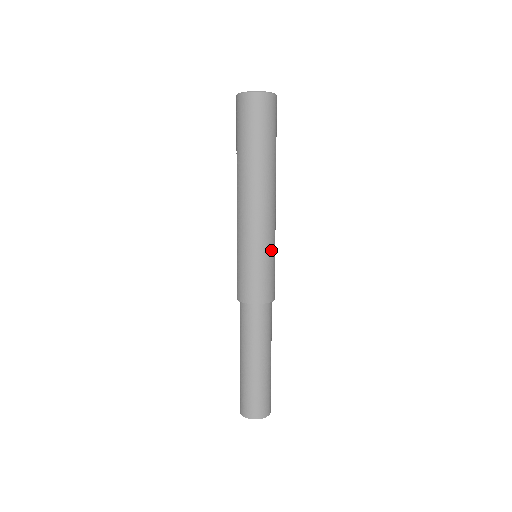
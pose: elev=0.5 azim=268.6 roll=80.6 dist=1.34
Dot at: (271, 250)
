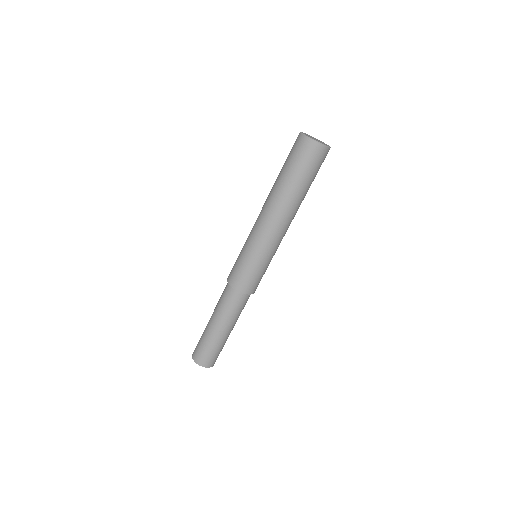
Dot at: occluded
